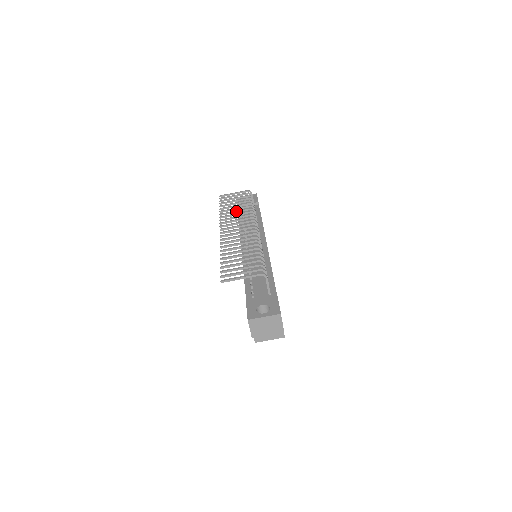
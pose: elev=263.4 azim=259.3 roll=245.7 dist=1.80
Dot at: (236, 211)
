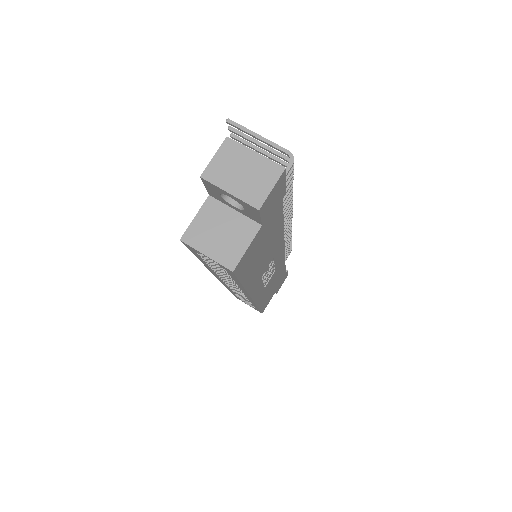
Dot at: occluded
